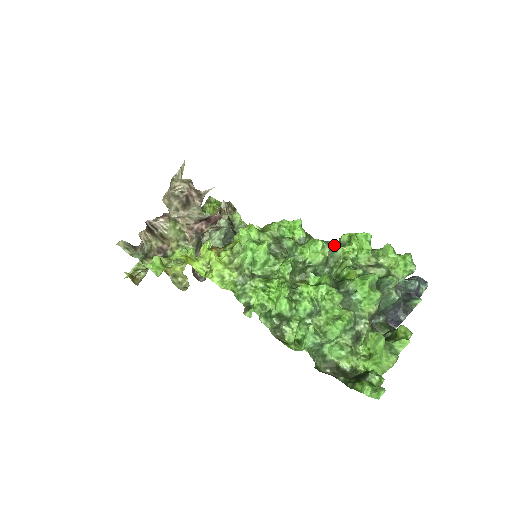
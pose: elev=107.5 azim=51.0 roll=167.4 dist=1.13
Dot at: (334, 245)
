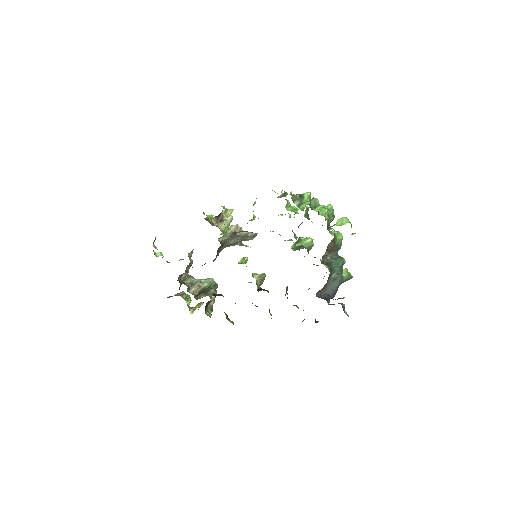
Dot at: occluded
